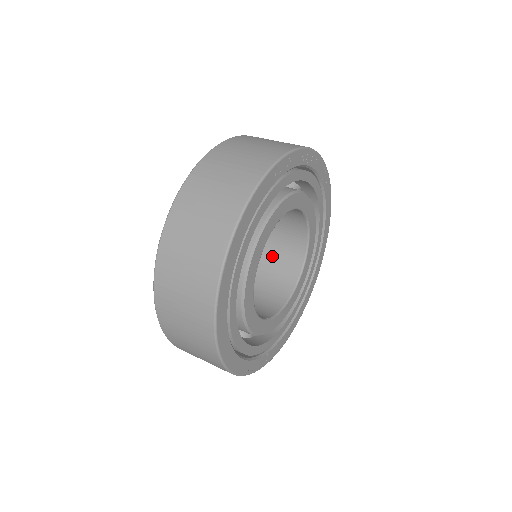
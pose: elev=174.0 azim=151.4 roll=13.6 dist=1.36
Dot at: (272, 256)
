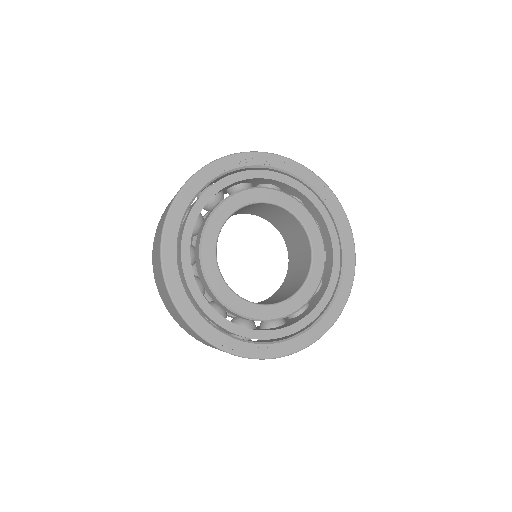
Dot at: (294, 273)
